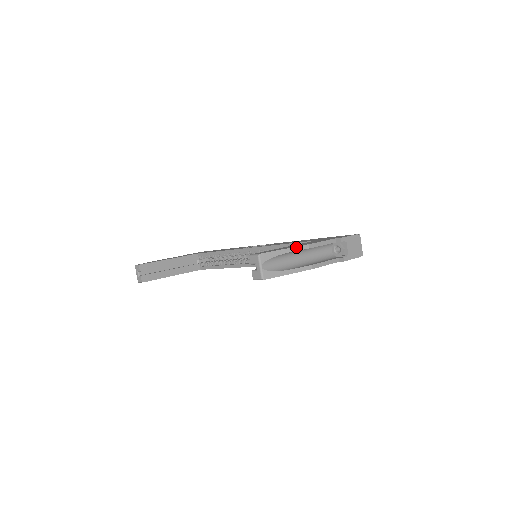
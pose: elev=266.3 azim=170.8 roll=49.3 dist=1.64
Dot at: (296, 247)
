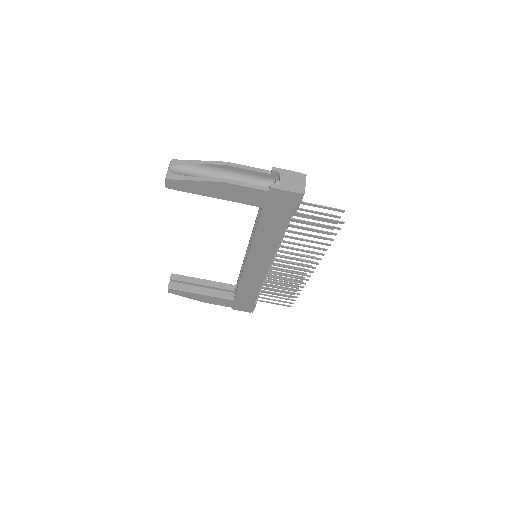
Dot at: (213, 161)
